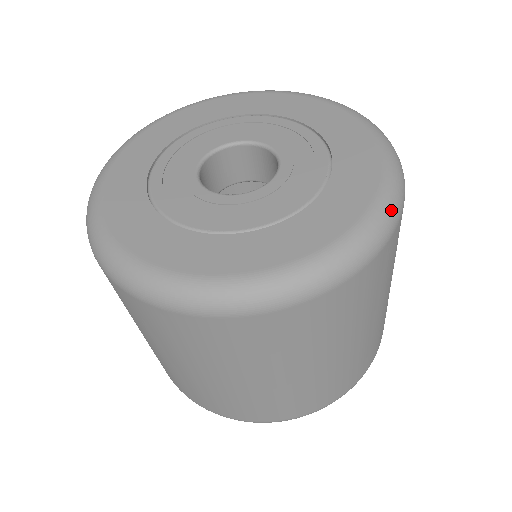
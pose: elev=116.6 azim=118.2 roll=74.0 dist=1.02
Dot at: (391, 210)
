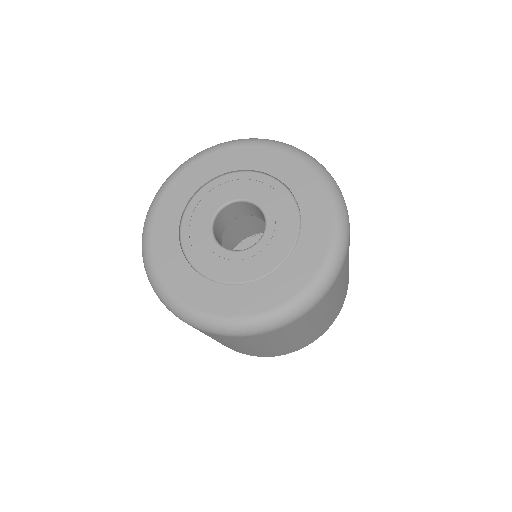
Dot at: (343, 242)
